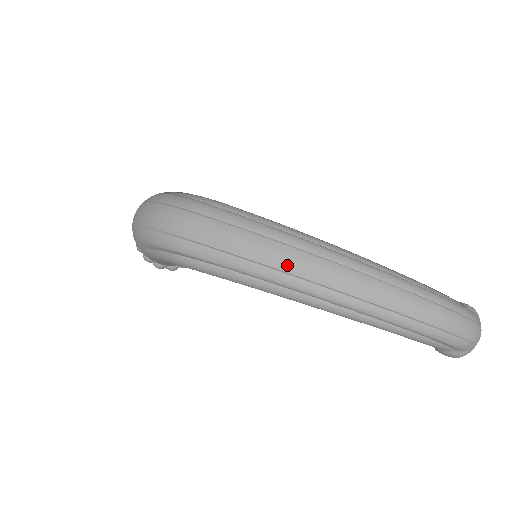
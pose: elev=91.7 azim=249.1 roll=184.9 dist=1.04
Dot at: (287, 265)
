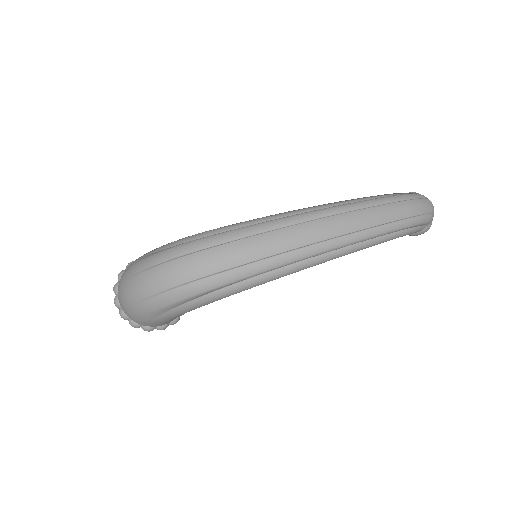
Dot at: (304, 239)
